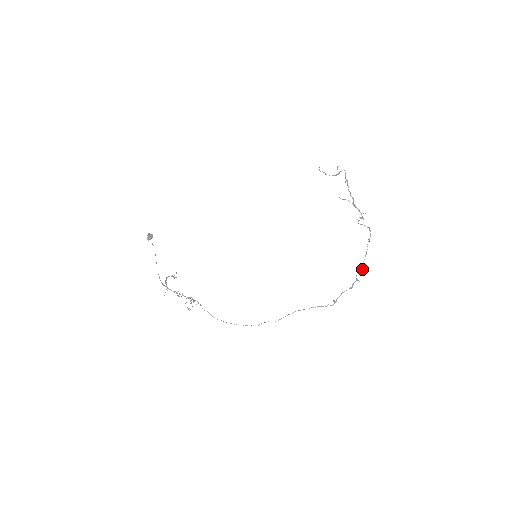
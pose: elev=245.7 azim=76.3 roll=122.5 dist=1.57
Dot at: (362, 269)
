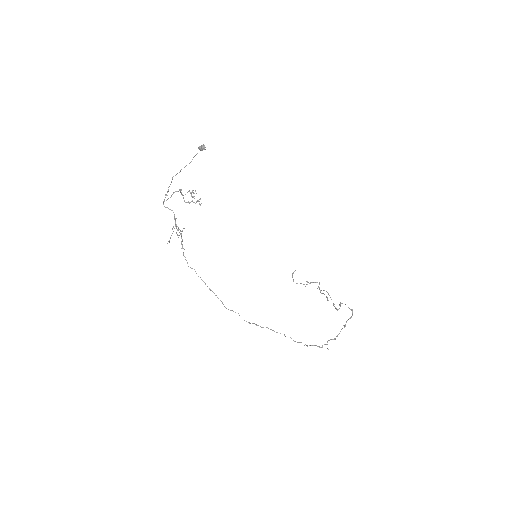
Dot at: occluded
